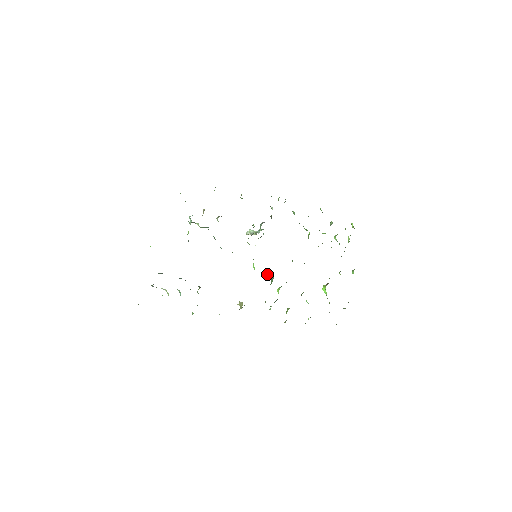
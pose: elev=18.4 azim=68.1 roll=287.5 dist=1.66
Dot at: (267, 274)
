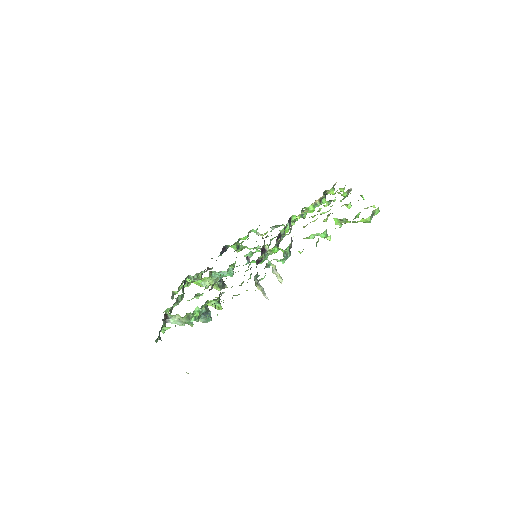
Dot at: occluded
